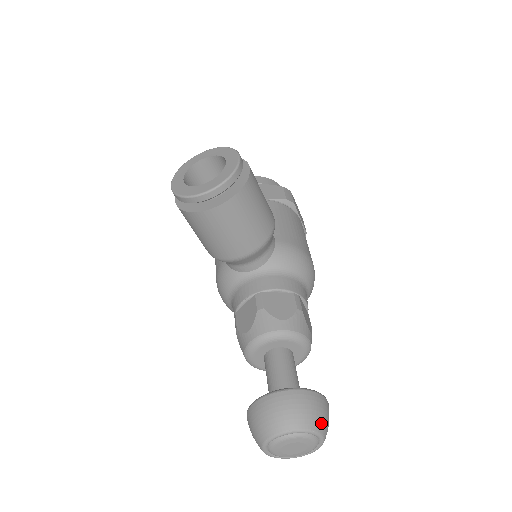
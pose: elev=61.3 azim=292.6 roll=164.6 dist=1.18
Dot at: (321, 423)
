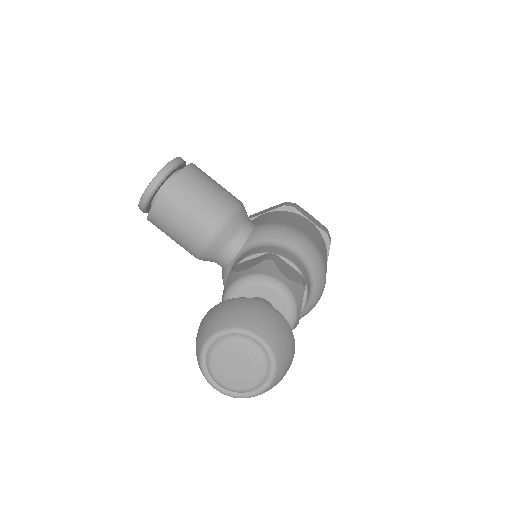
Dot at: (254, 322)
